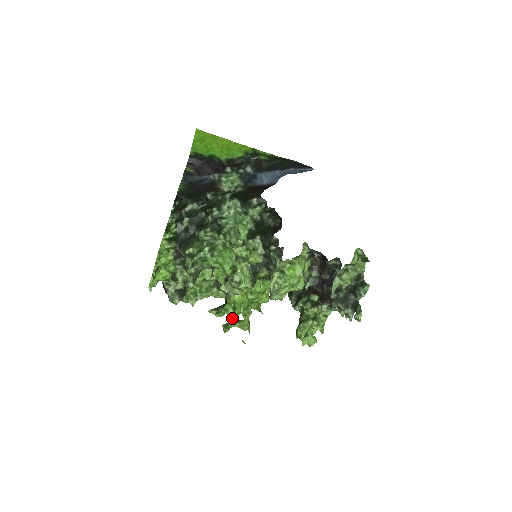
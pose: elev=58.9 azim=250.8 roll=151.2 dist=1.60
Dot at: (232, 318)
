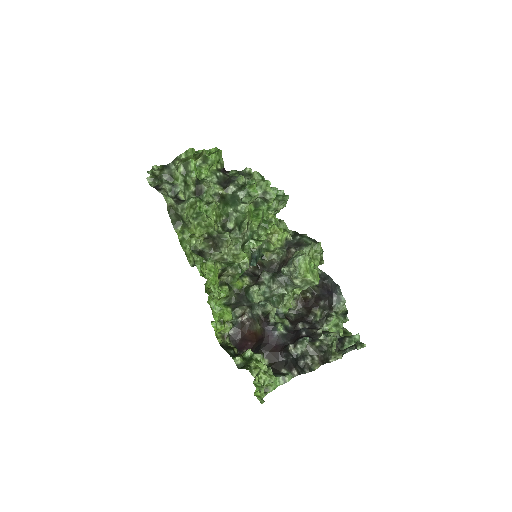
Dot at: occluded
